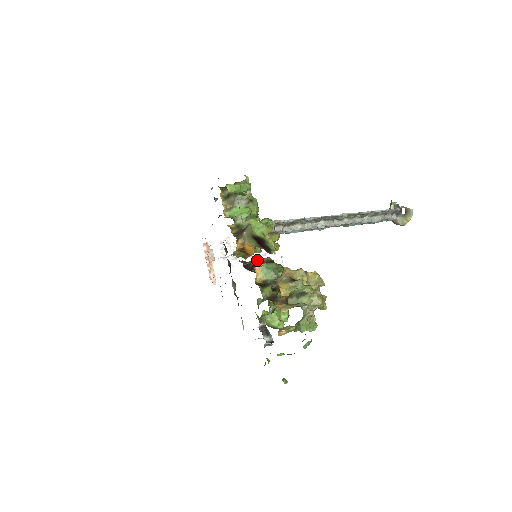
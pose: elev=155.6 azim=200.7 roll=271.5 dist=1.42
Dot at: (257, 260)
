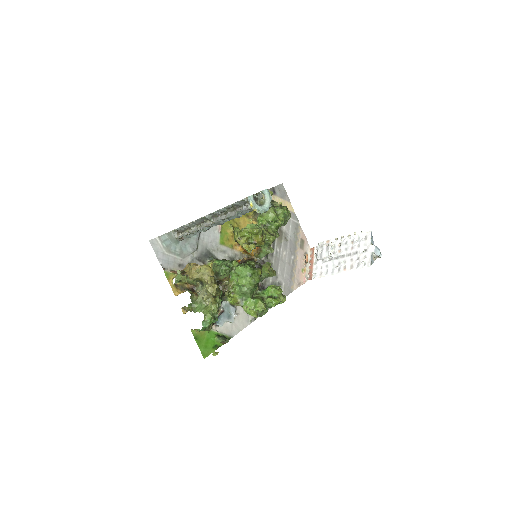
Dot at: (215, 259)
